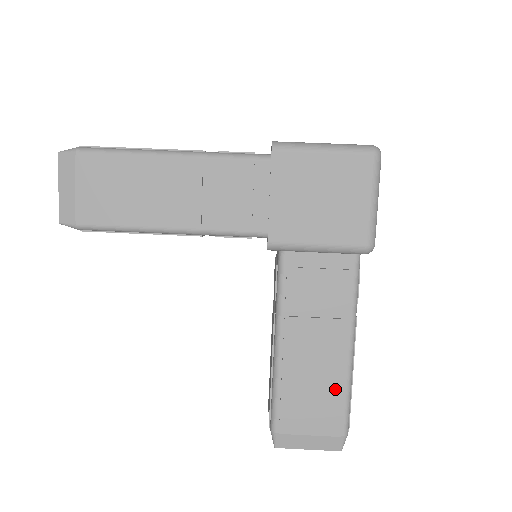
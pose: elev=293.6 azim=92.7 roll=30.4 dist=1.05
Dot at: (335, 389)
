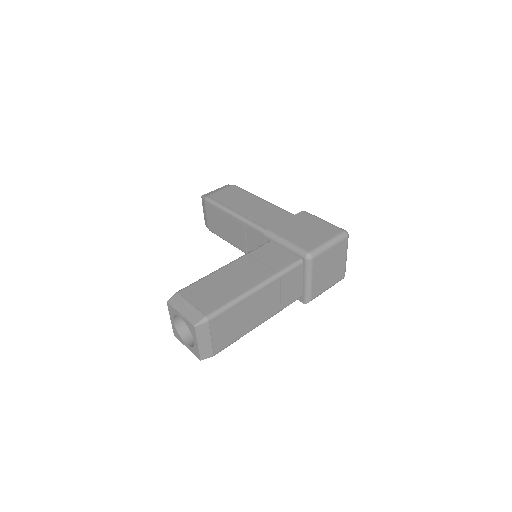
Dot at: (229, 294)
